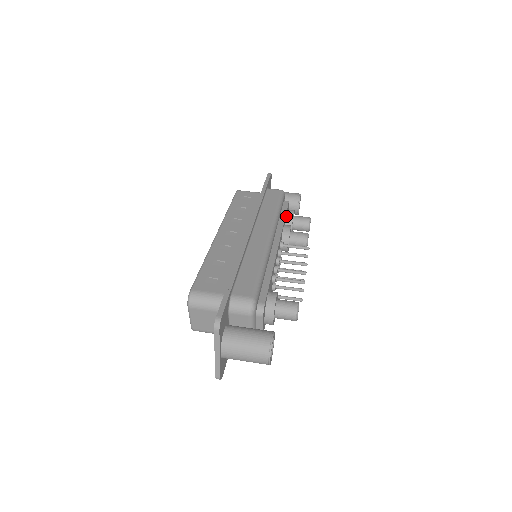
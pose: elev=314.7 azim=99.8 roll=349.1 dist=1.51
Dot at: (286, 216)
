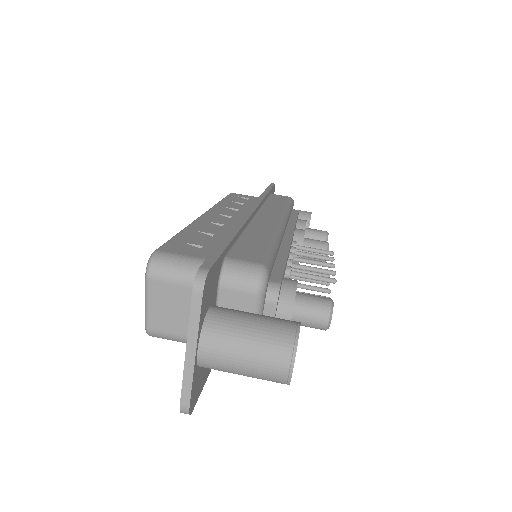
Dot at: (296, 224)
